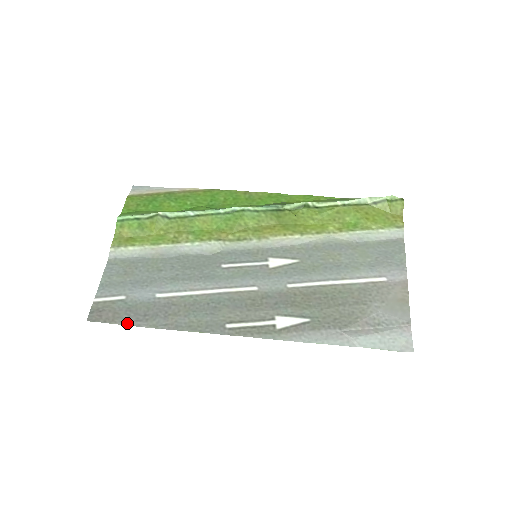
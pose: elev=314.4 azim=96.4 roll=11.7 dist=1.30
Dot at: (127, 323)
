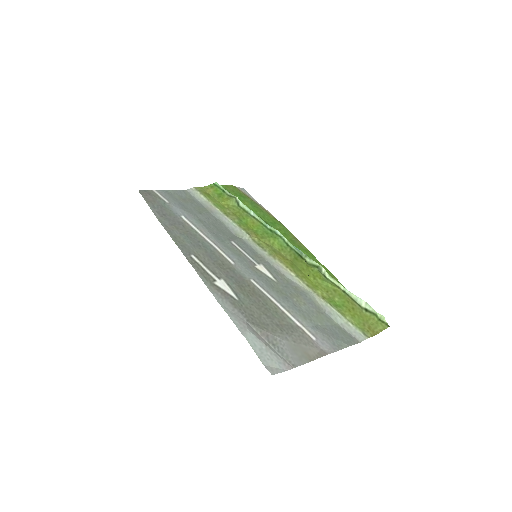
Dot at: (152, 208)
